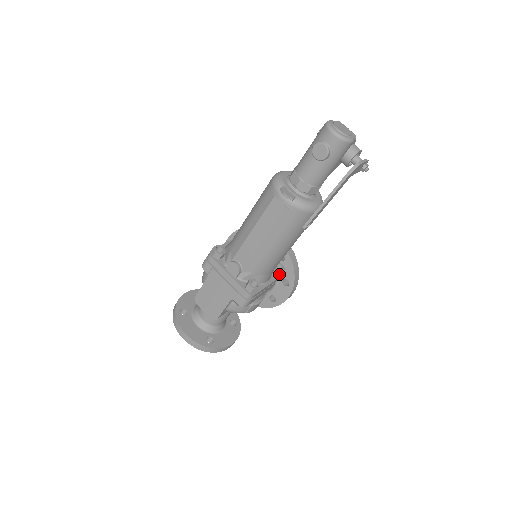
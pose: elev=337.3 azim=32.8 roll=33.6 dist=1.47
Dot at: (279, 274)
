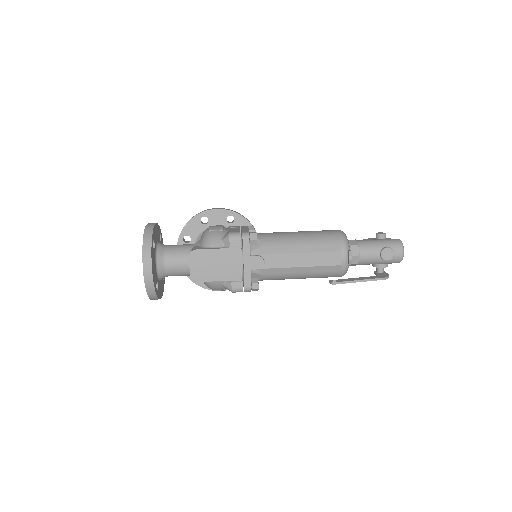
Dot at: occluded
